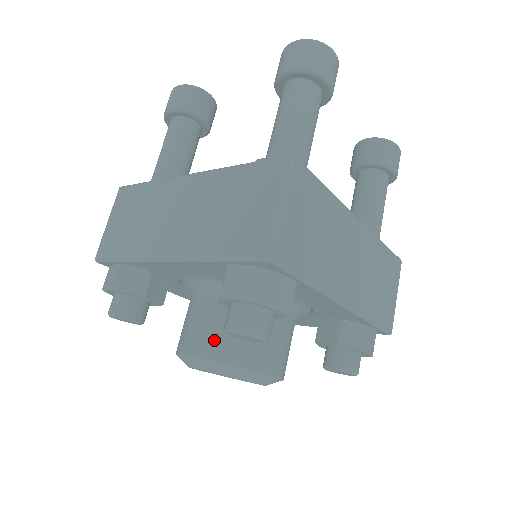
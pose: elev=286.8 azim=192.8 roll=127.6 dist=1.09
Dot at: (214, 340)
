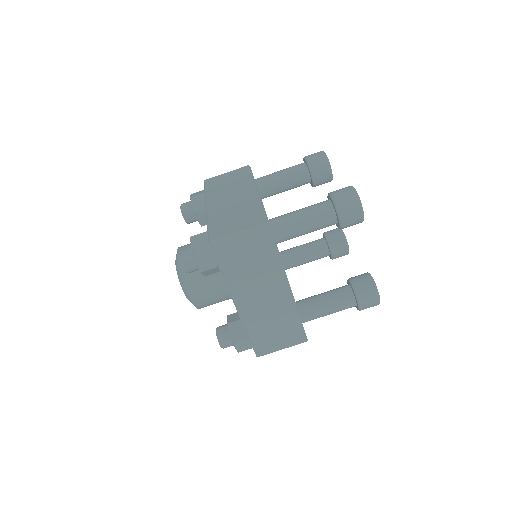
Dot at: occluded
